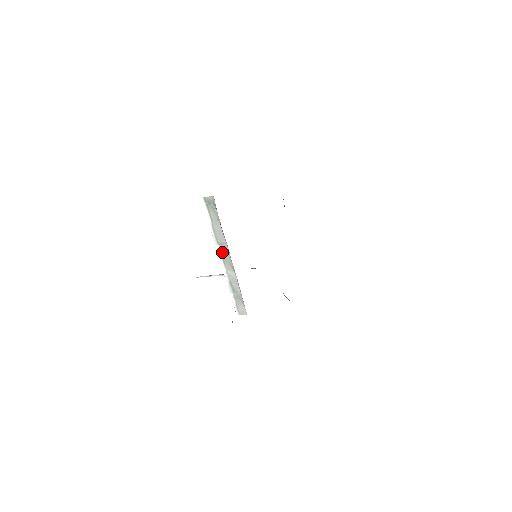
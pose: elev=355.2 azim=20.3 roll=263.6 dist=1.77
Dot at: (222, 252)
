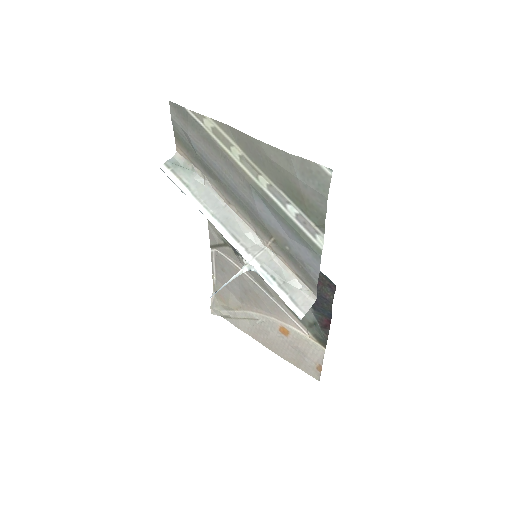
Dot at: (225, 225)
